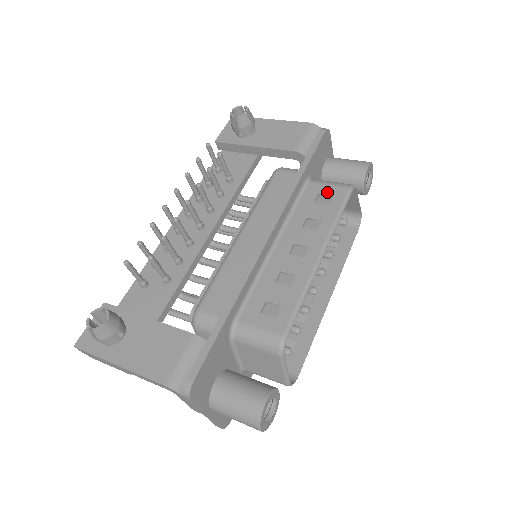
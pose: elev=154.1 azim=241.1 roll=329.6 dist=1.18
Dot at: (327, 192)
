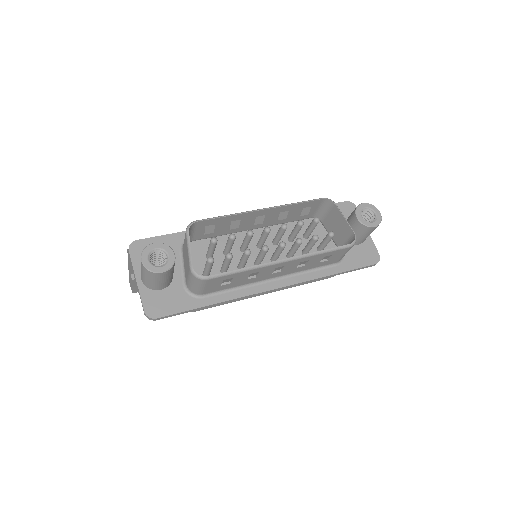
Dot at: (311, 207)
